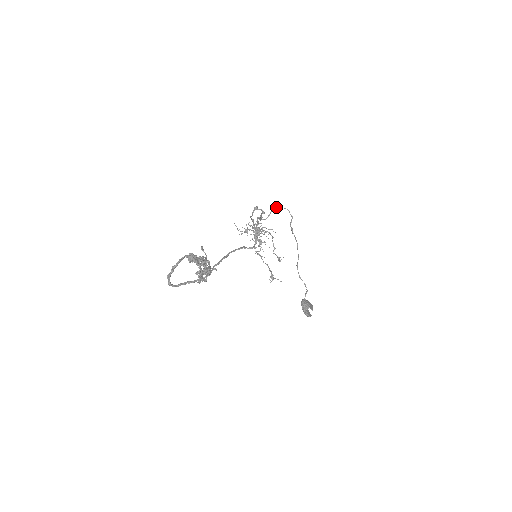
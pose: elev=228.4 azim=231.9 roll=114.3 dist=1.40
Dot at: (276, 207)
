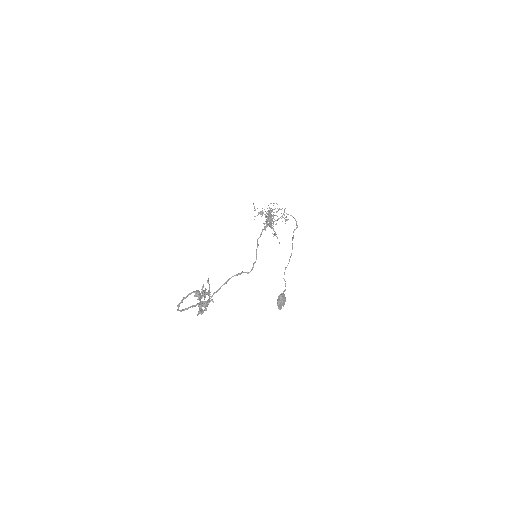
Dot at: (287, 214)
